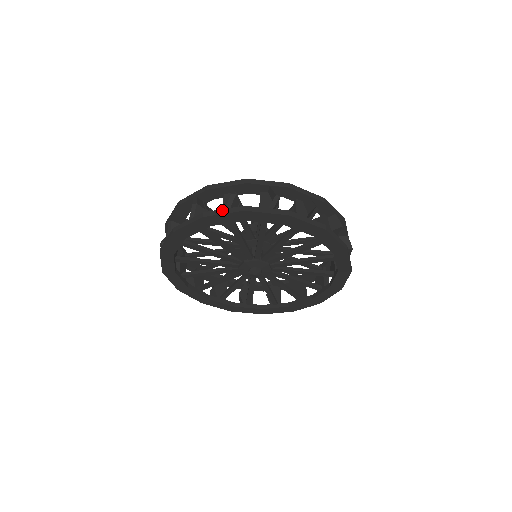
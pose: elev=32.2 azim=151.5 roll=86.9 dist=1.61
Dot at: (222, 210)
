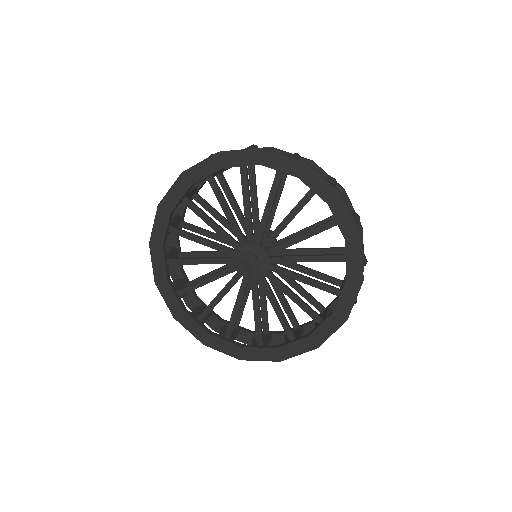
Dot at: (284, 154)
